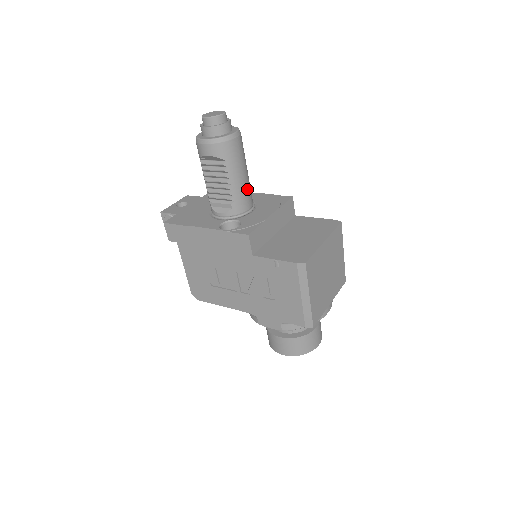
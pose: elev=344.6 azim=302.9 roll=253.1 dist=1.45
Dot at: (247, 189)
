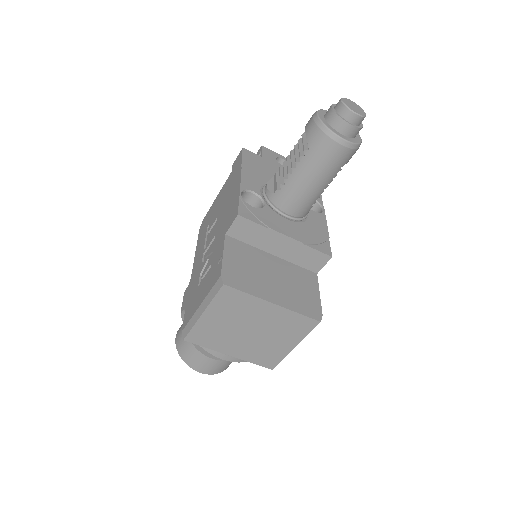
Dot at: (303, 197)
